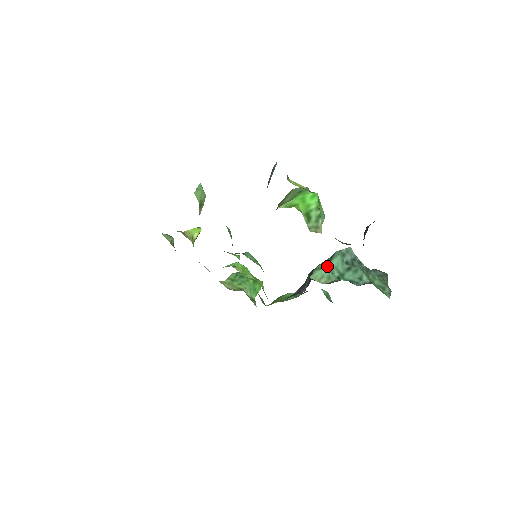
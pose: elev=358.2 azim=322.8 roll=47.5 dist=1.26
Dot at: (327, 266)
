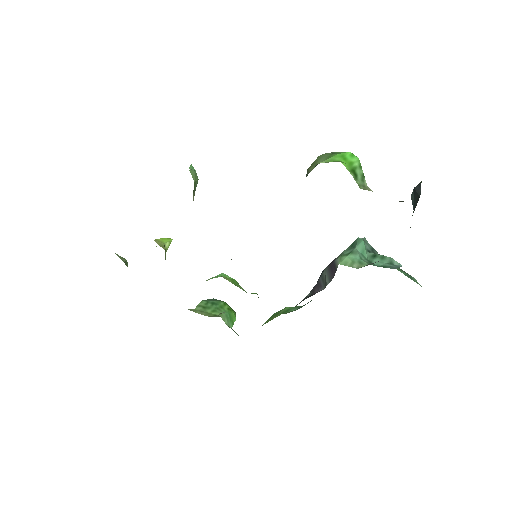
Dot at: (354, 252)
